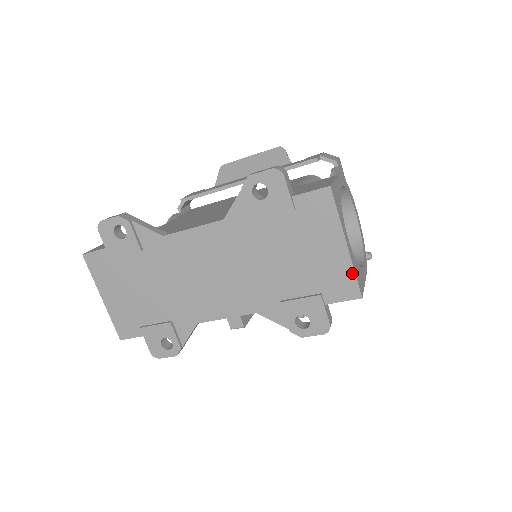
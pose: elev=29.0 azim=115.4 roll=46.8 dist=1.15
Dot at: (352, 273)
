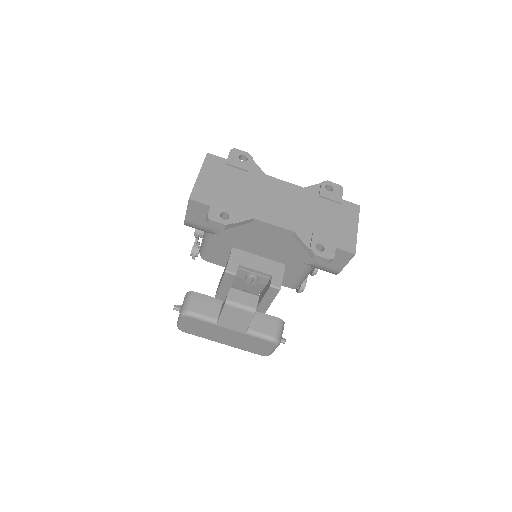
Dot at: (355, 241)
